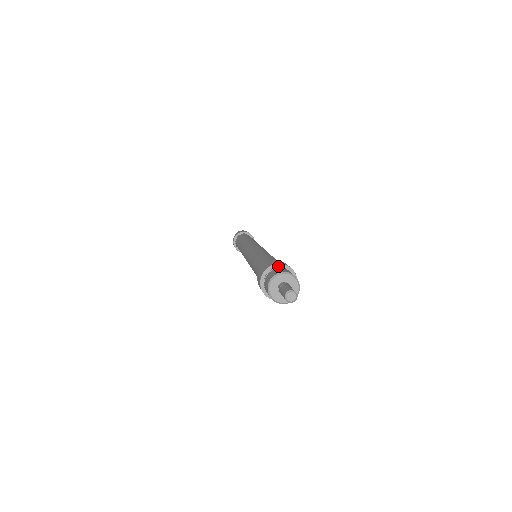
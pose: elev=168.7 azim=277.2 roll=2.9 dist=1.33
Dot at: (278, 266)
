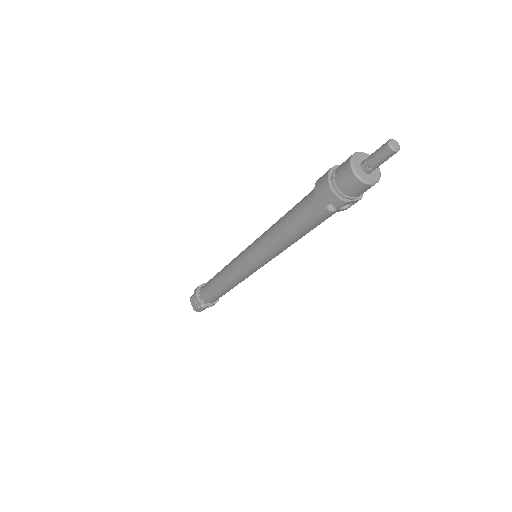
Dot at: occluded
